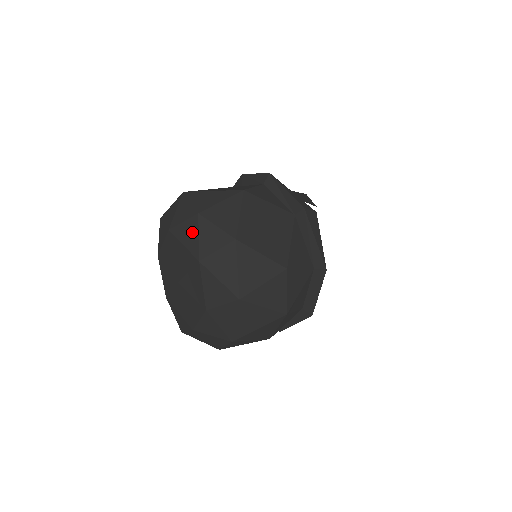
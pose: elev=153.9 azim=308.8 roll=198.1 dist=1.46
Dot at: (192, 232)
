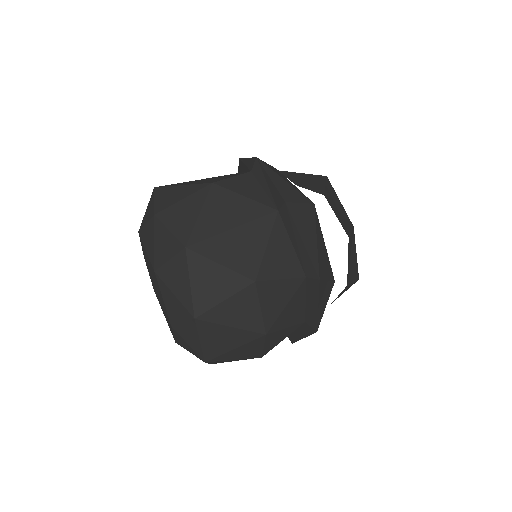
Dot at: (150, 236)
